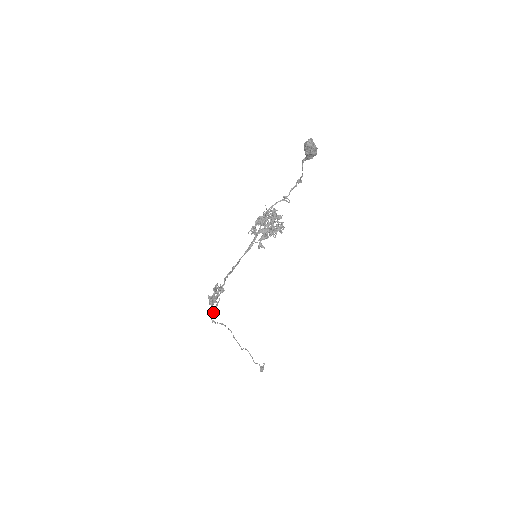
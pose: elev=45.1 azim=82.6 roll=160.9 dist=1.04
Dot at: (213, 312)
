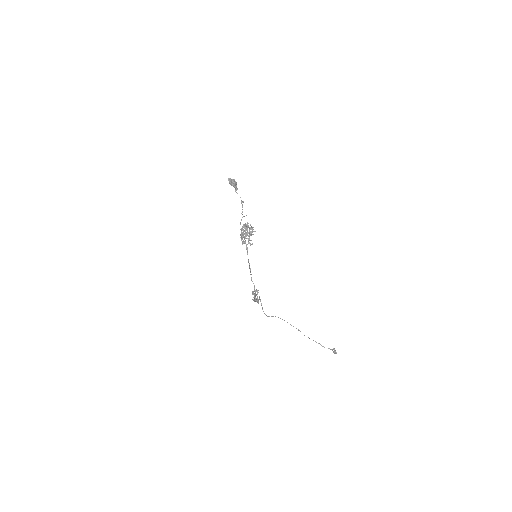
Dot at: (262, 307)
